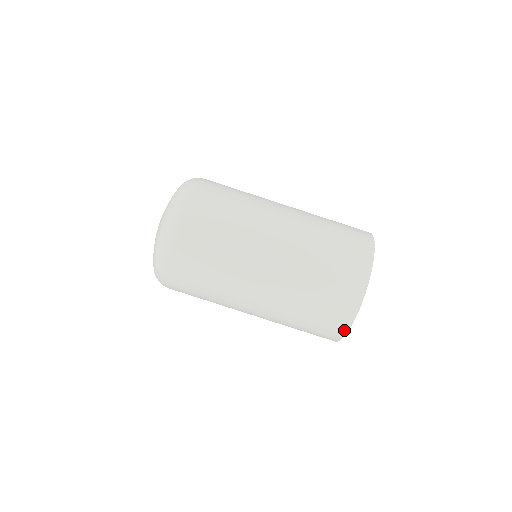
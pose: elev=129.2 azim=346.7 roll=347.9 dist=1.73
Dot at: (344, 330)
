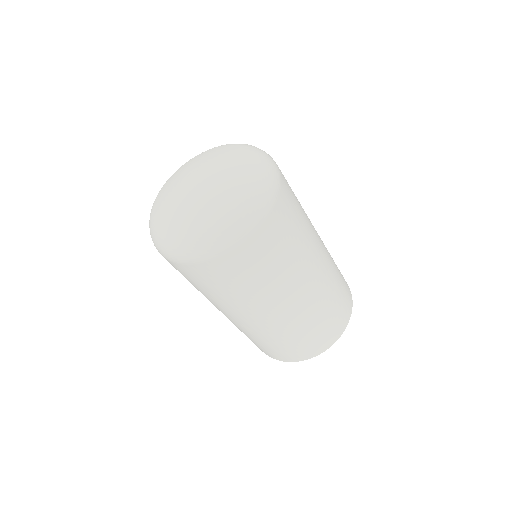
Dot at: (306, 358)
